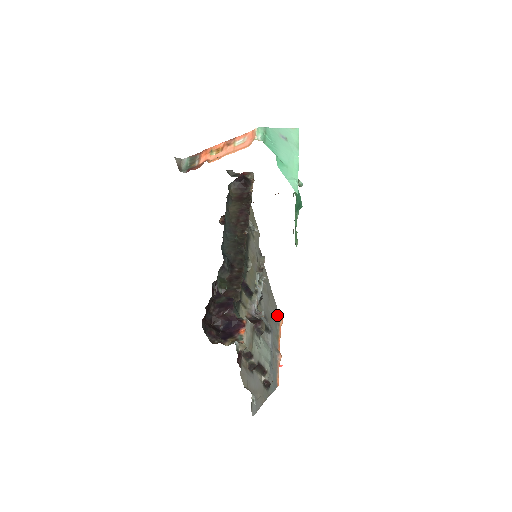
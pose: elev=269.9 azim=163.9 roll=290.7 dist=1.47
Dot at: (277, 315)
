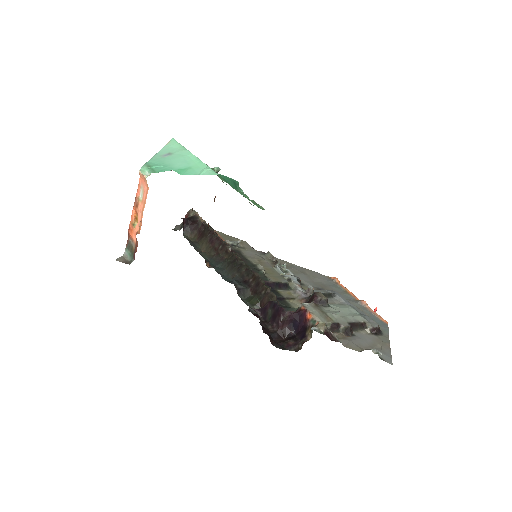
Dot at: (327, 279)
